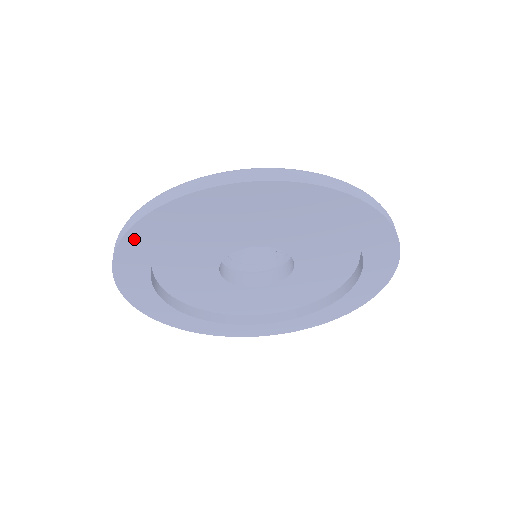
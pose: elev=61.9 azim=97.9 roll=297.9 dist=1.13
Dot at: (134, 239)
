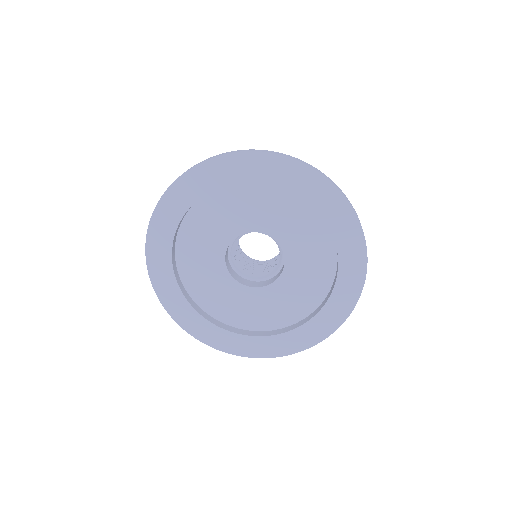
Dot at: (260, 160)
